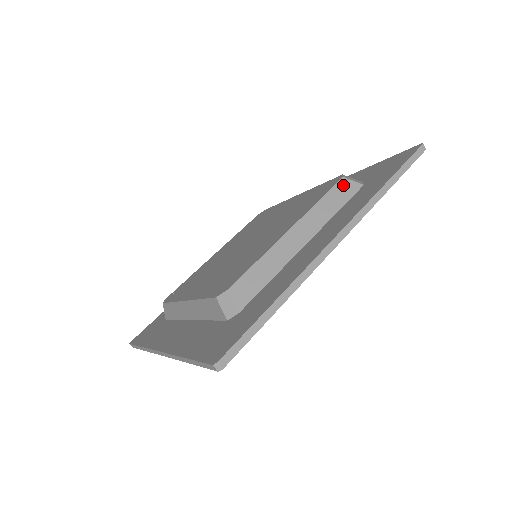
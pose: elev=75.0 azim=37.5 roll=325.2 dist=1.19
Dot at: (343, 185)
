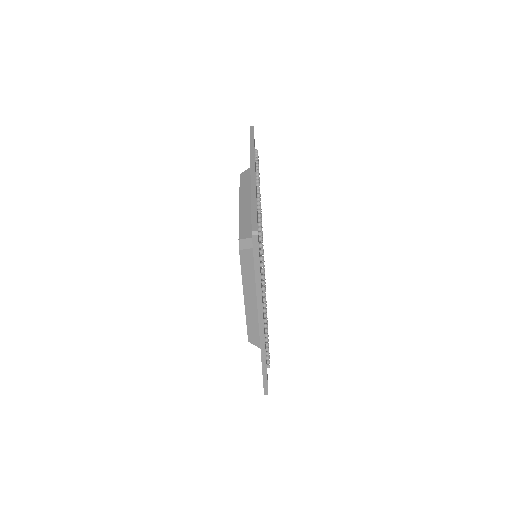
Dot at: (244, 256)
